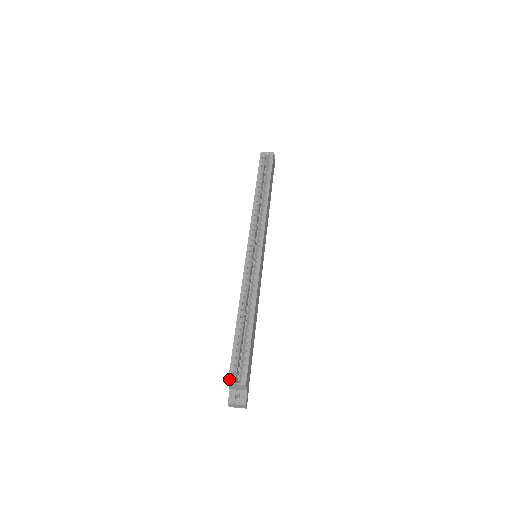
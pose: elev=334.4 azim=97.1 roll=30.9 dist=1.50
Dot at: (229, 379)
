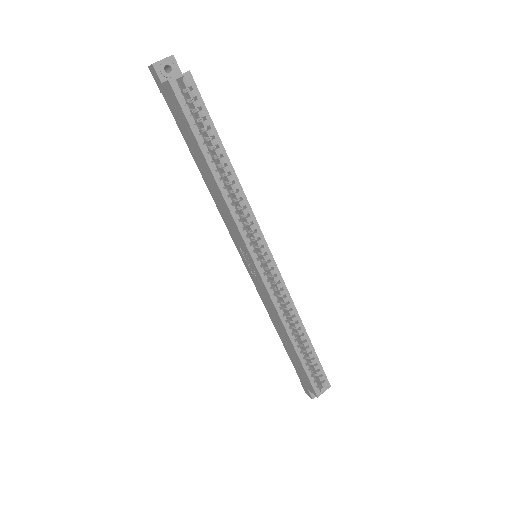
Dot at: (317, 394)
